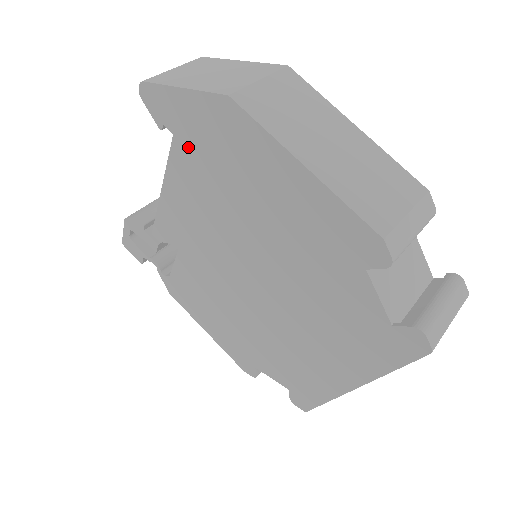
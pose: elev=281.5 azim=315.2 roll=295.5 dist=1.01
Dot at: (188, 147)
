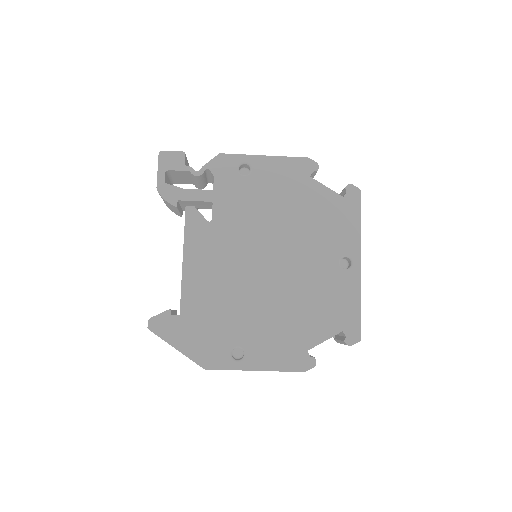
Dot at: occluded
